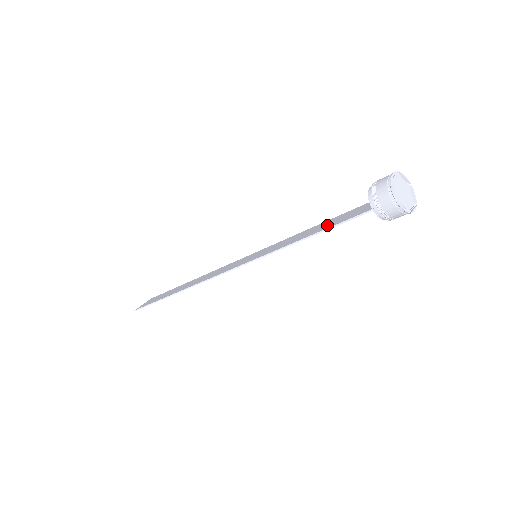
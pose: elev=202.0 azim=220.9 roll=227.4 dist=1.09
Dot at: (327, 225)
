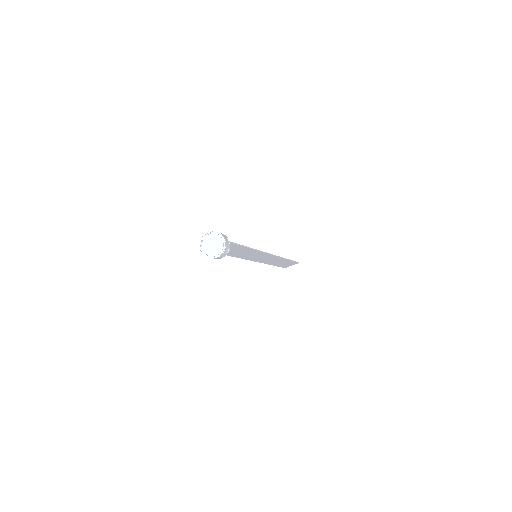
Dot at: (230, 251)
